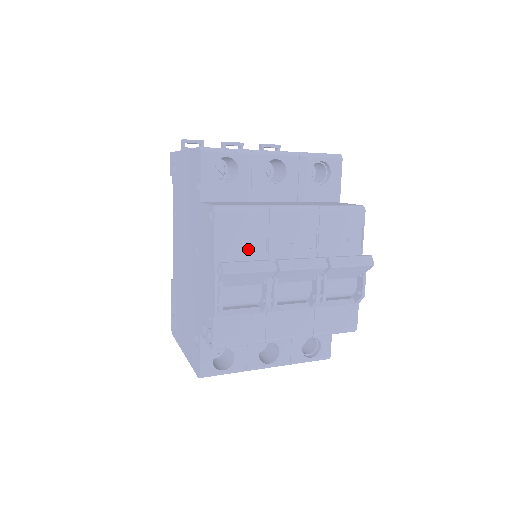
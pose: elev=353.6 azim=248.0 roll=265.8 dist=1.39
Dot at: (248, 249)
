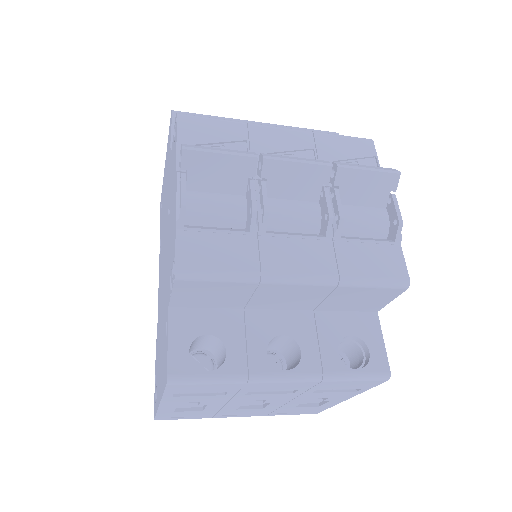
Dot at: occluded
